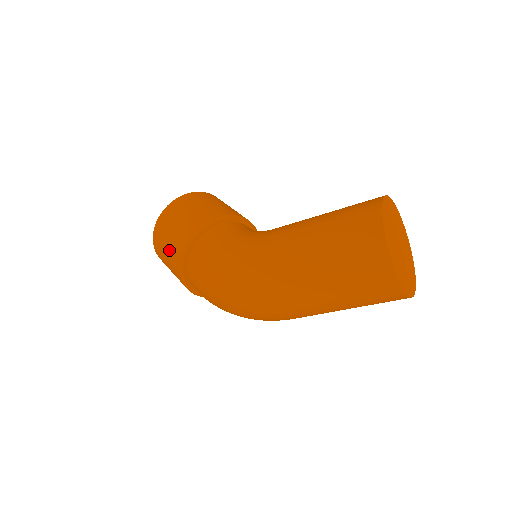
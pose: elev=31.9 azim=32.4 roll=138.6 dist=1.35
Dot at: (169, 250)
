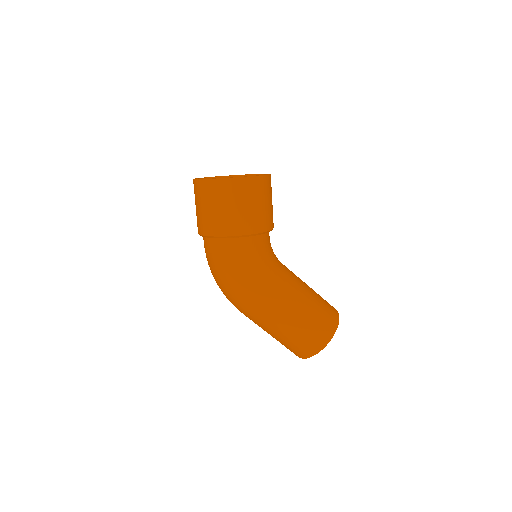
Dot at: (217, 215)
